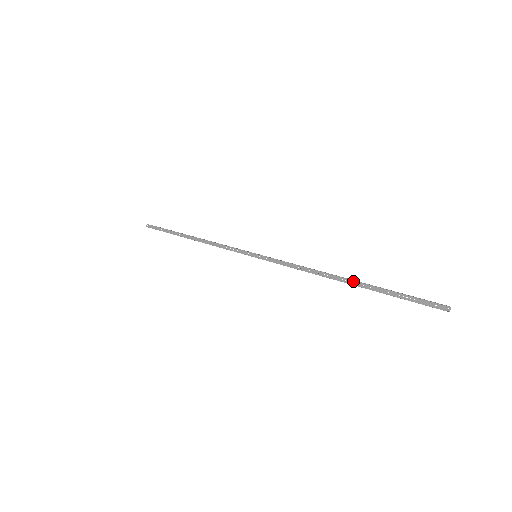
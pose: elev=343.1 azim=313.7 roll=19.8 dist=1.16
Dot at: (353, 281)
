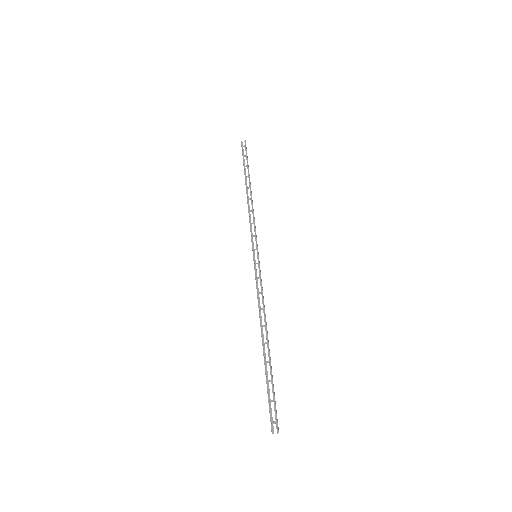
Dot at: (263, 351)
